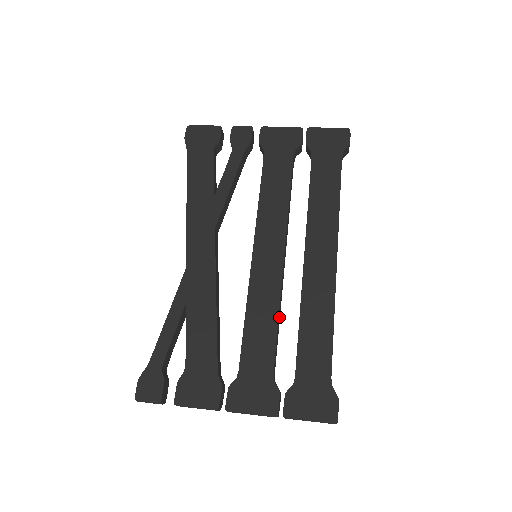
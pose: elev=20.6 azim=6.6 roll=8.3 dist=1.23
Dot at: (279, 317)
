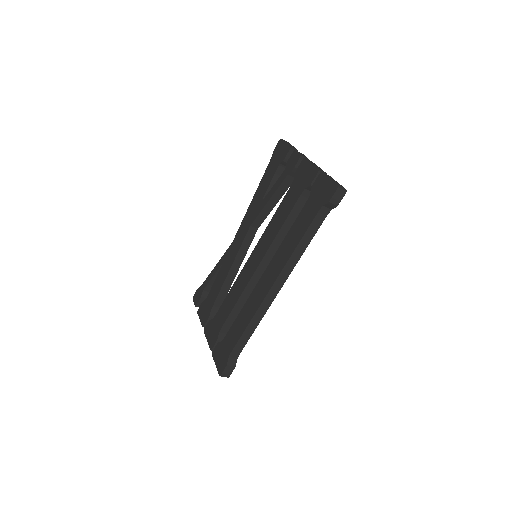
Dot at: (243, 301)
